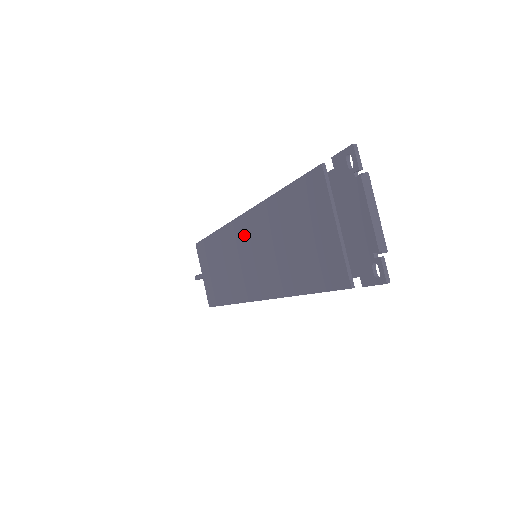
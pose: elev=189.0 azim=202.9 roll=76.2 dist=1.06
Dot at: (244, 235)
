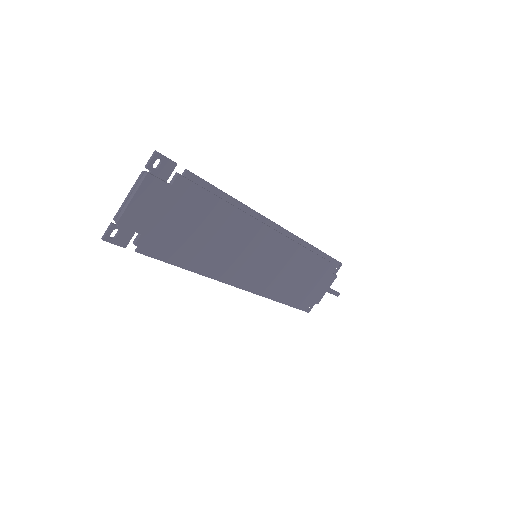
Dot at: occluded
